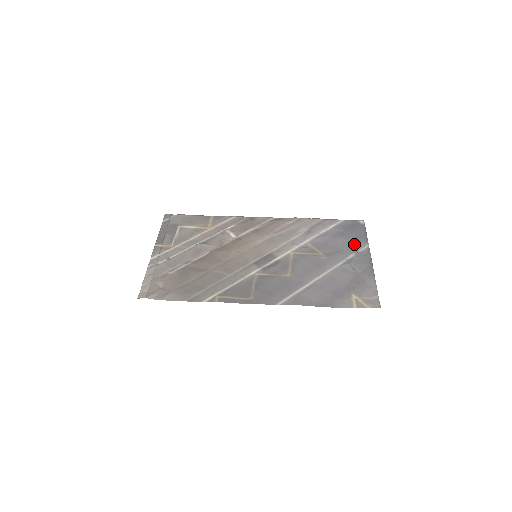
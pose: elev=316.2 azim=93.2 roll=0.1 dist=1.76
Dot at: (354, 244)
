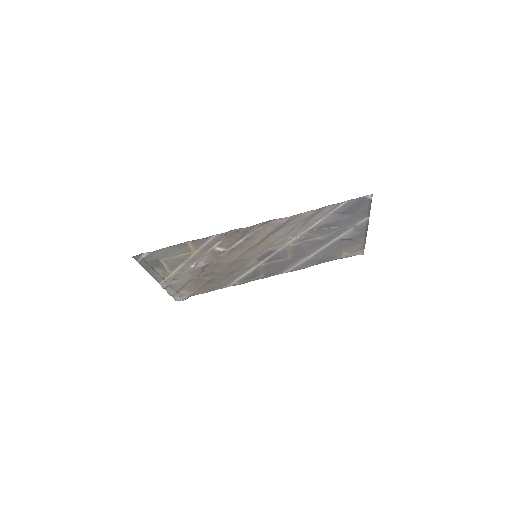
Dot at: (354, 221)
